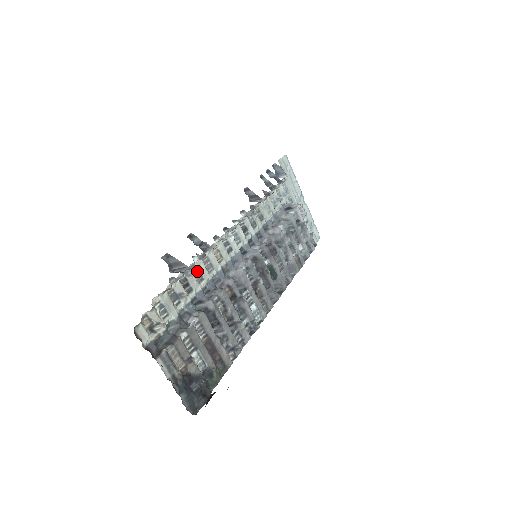
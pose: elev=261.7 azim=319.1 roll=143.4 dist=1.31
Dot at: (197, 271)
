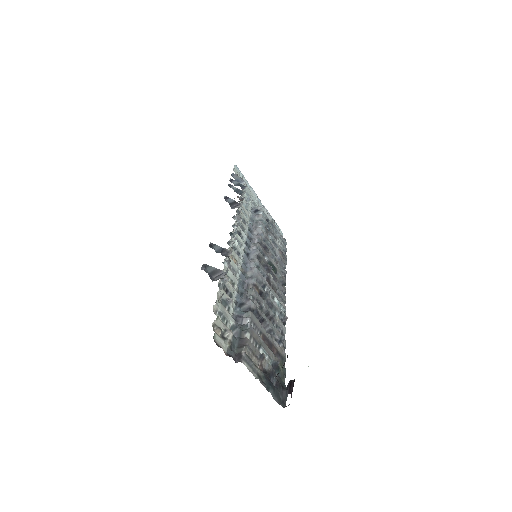
Dot at: occluded
